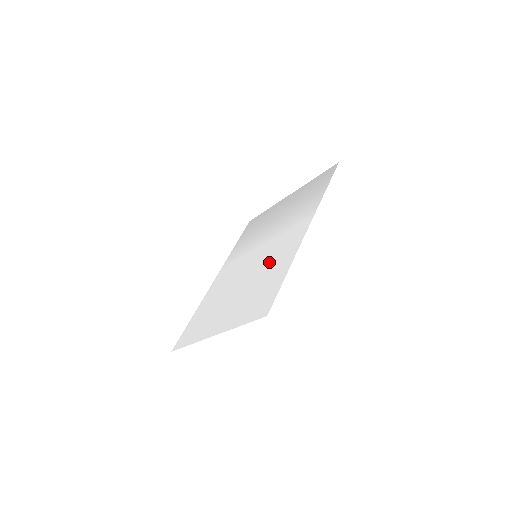
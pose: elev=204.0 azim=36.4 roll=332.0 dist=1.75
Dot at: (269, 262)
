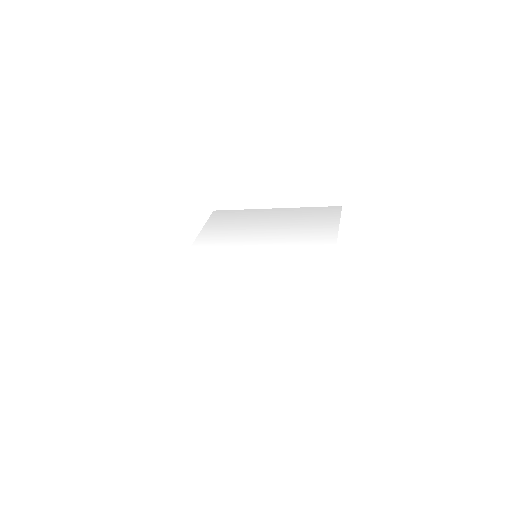
Dot at: (288, 271)
